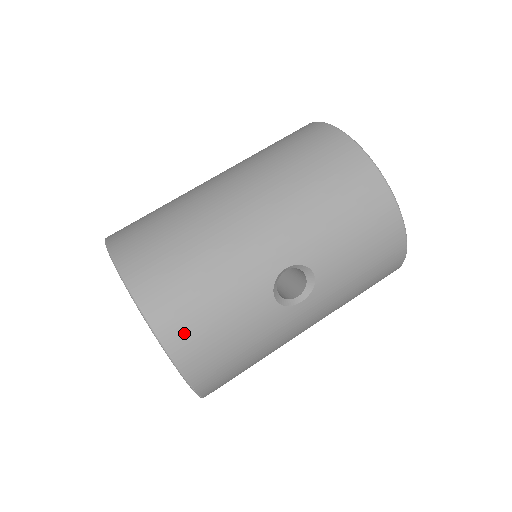
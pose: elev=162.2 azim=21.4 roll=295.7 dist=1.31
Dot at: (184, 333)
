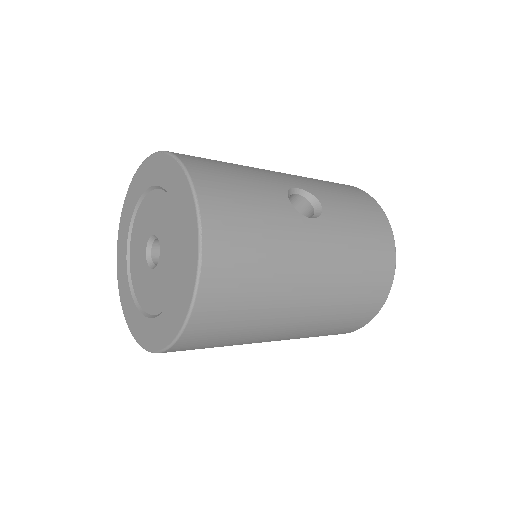
Dot at: (208, 174)
